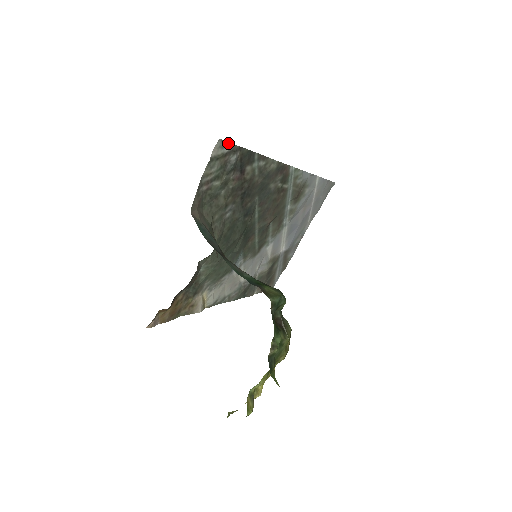
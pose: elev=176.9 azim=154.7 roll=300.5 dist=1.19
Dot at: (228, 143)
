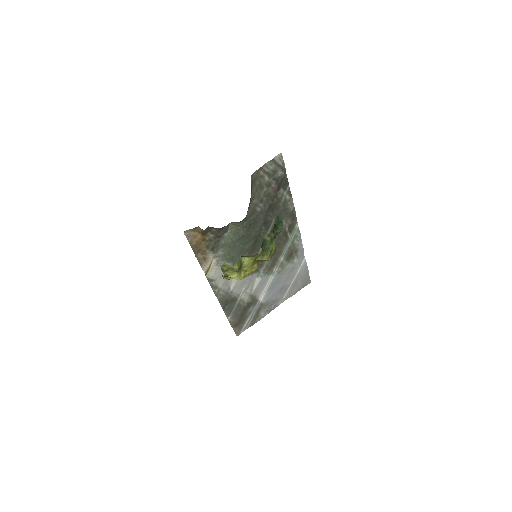
Dot at: (283, 160)
